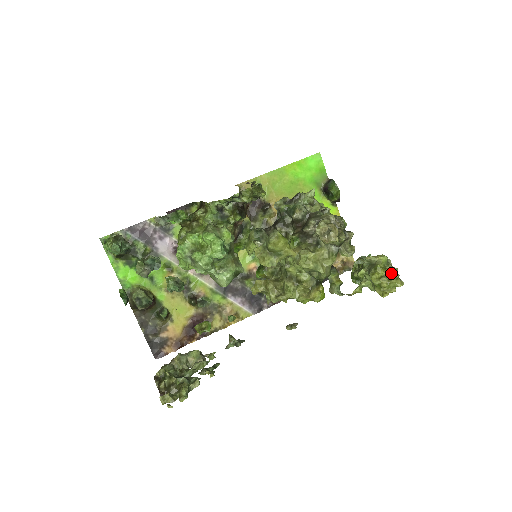
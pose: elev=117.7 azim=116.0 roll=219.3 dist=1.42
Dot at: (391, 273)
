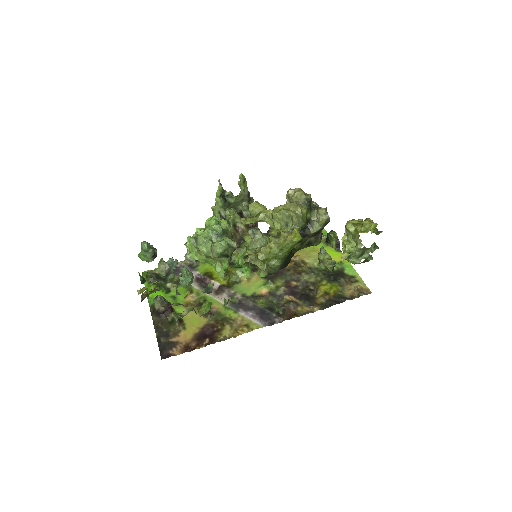
Dot at: (364, 221)
